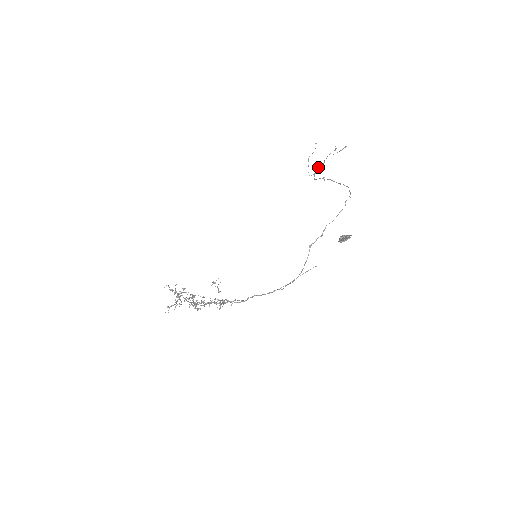
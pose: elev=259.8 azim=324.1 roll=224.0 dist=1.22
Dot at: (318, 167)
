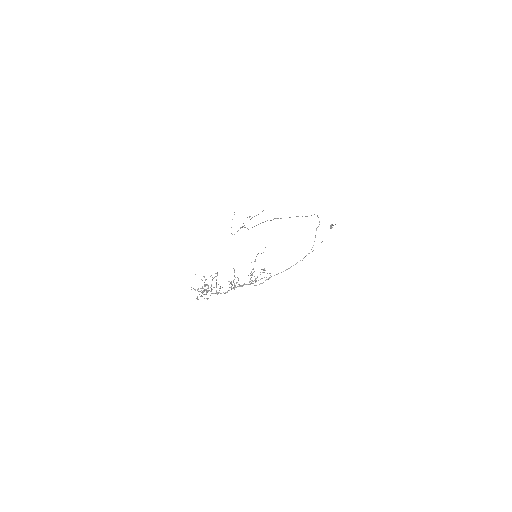
Dot at: (242, 227)
